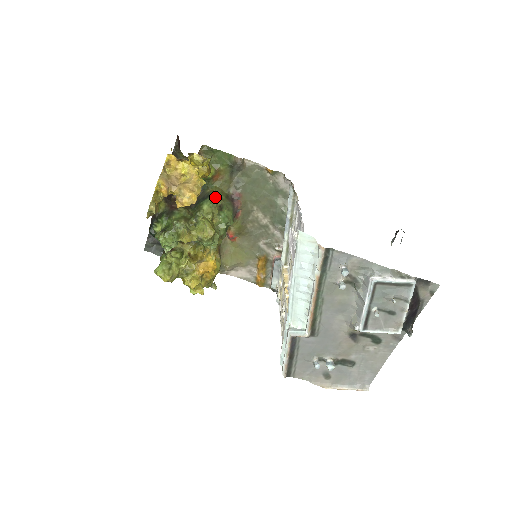
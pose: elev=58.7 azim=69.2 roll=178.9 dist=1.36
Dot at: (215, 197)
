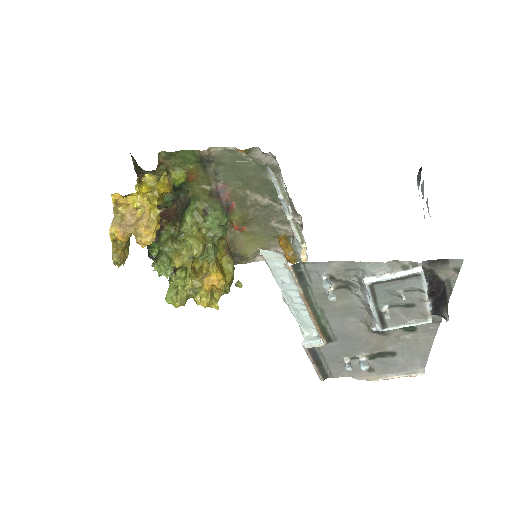
Dot at: (195, 203)
